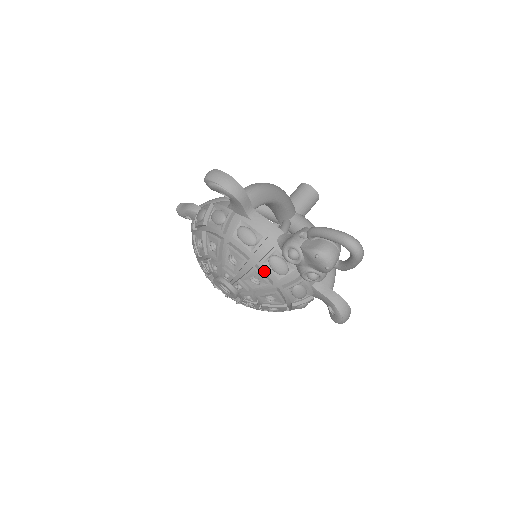
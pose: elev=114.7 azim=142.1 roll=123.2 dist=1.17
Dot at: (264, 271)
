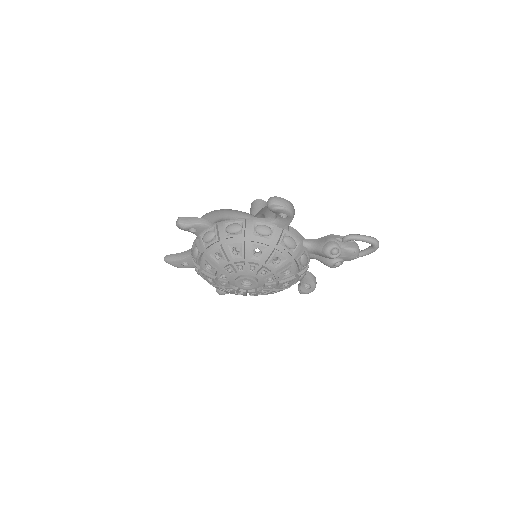
Dot at: (294, 265)
